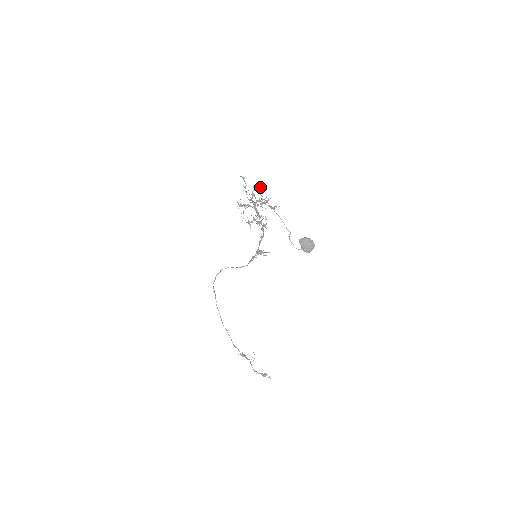
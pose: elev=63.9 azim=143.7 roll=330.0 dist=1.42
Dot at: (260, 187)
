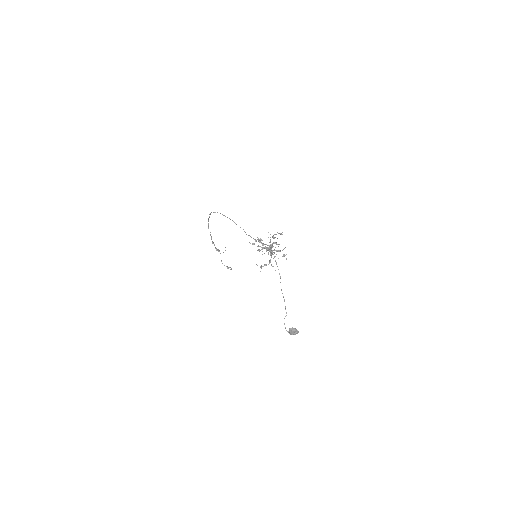
Dot at: occluded
